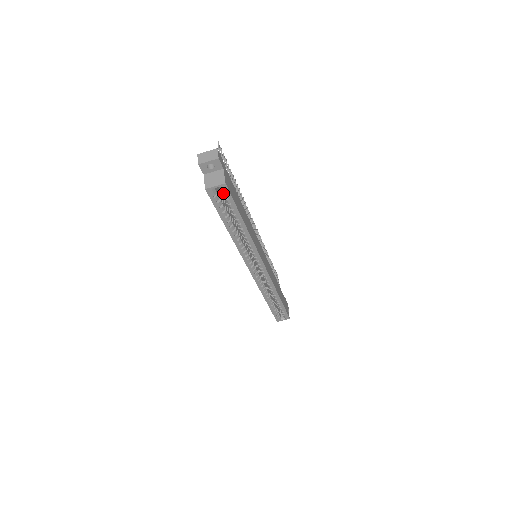
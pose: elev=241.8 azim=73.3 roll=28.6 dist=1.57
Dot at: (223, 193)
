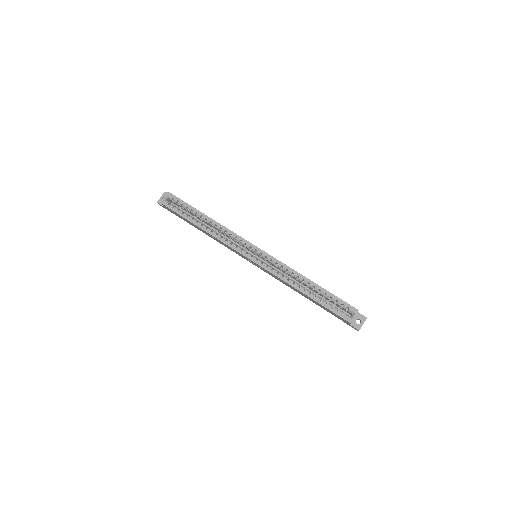
Dot at: (173, 200)
